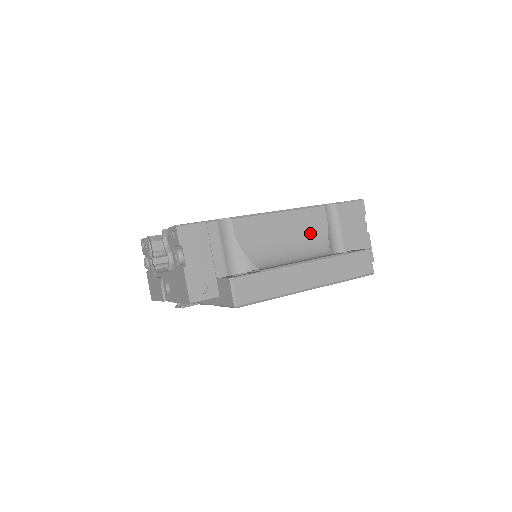
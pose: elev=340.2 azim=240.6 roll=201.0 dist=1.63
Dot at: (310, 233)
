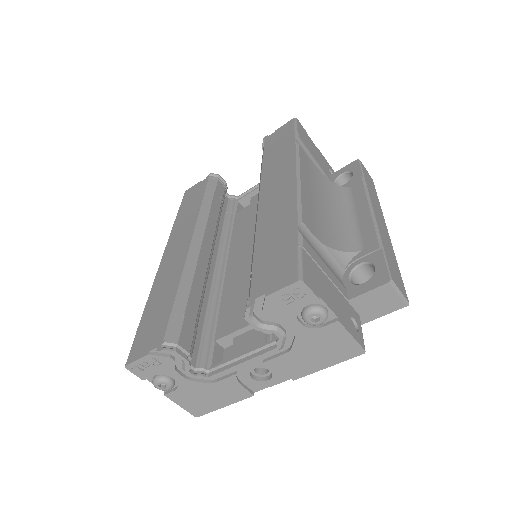
Dot at: (319, 182)
